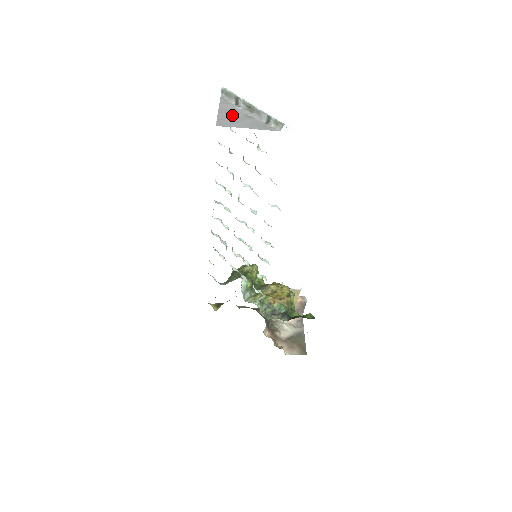
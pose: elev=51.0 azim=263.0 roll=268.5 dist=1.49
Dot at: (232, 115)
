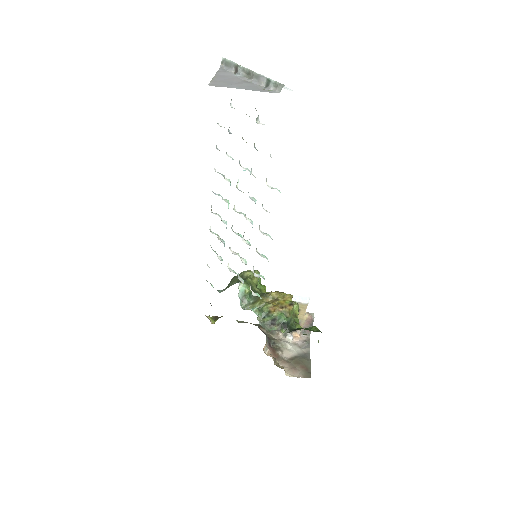
Dot at: (228, 80)
